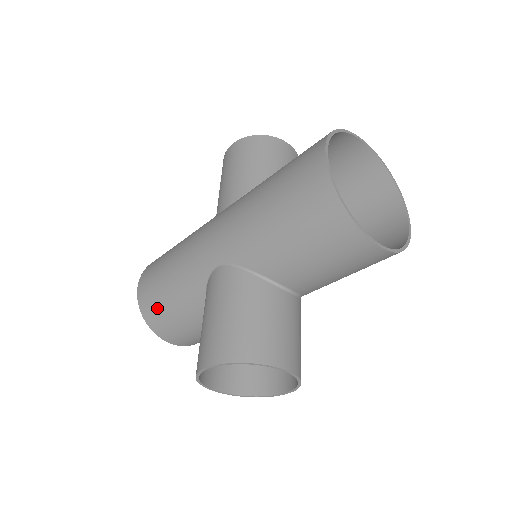
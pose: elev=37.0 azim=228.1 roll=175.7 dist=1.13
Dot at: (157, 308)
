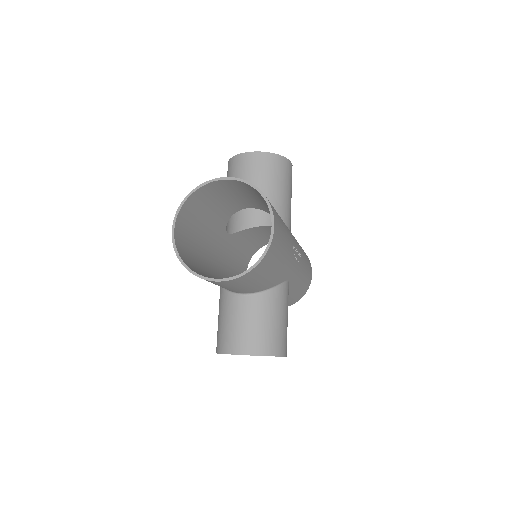
Dot at: occluded
